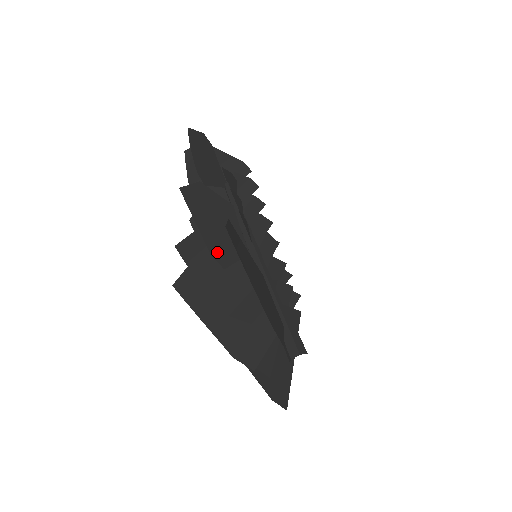
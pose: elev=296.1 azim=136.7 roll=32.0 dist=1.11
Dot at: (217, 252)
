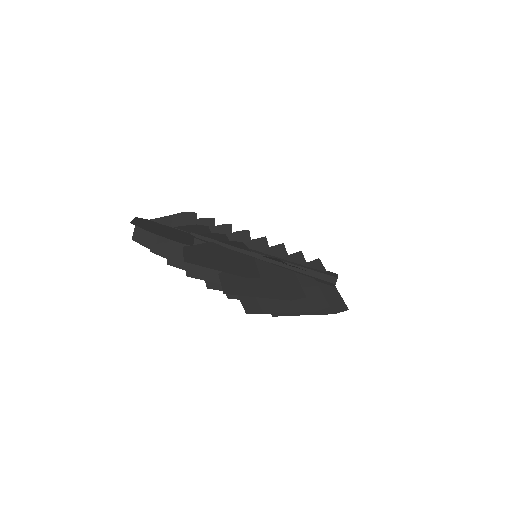
Dot at: (245, 273)
